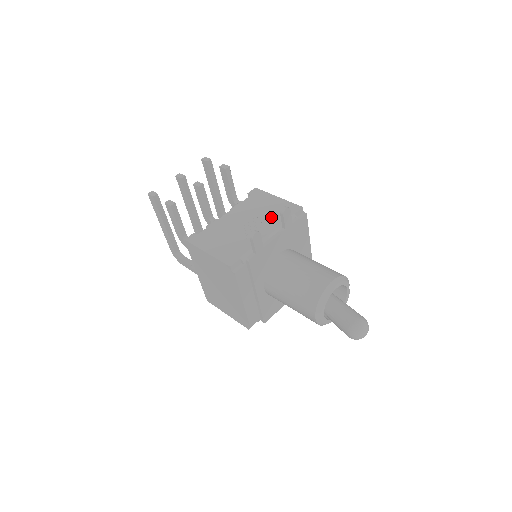
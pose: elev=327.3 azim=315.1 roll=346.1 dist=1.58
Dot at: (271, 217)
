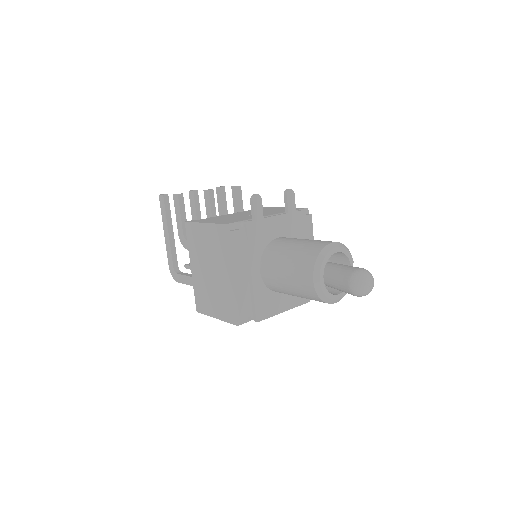
Dot at: (275, 211)
